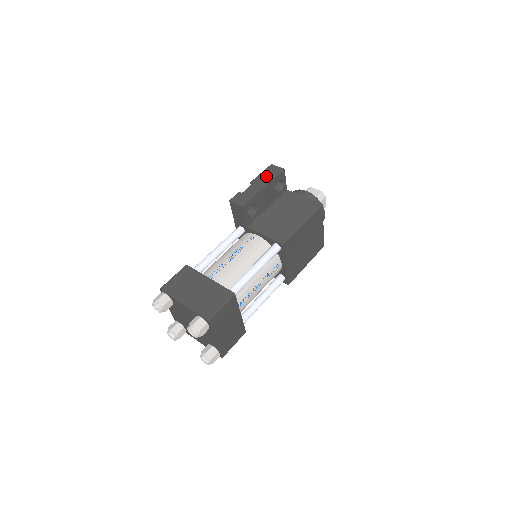
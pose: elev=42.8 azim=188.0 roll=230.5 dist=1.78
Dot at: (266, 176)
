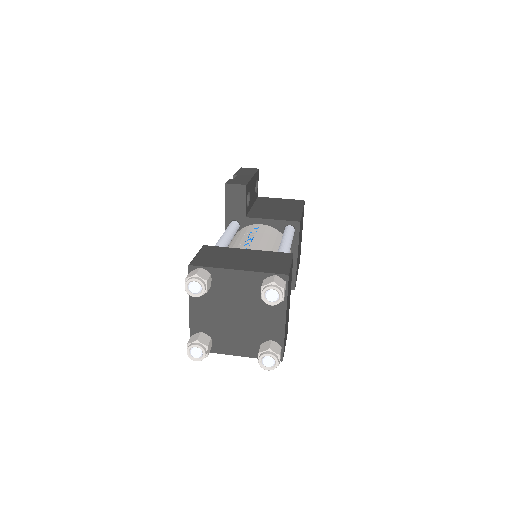
Dot at: (246, 172)
